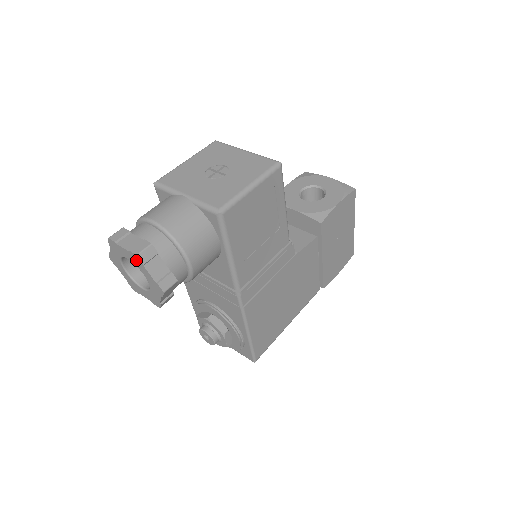
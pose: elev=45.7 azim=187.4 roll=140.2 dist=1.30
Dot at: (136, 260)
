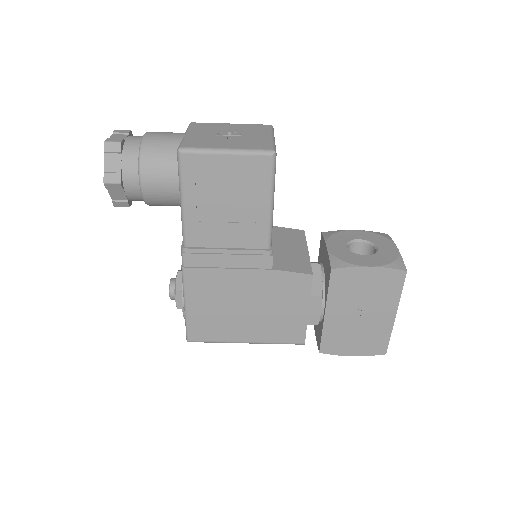
Dot at: occluded
